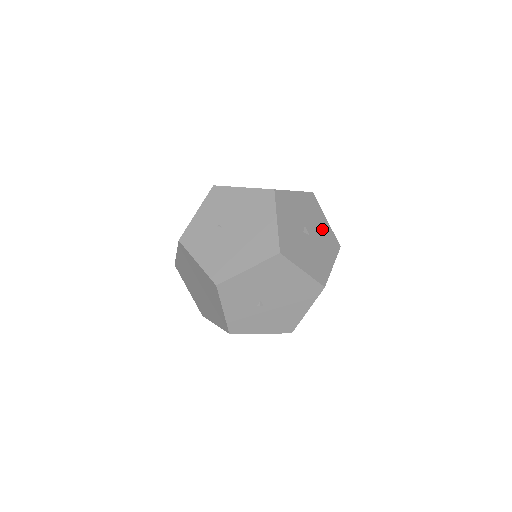
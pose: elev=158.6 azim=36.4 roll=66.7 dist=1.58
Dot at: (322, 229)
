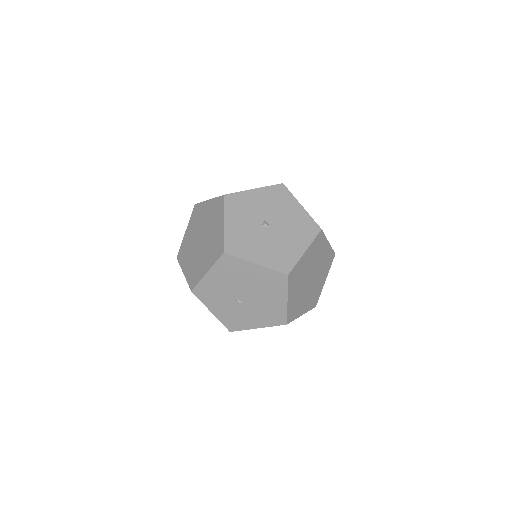
Dot at: (292, 217)
